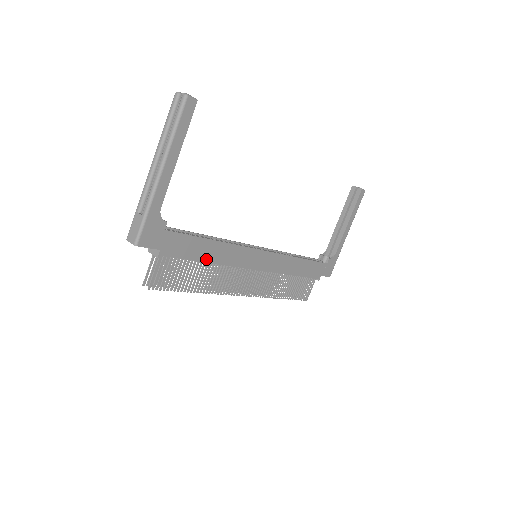
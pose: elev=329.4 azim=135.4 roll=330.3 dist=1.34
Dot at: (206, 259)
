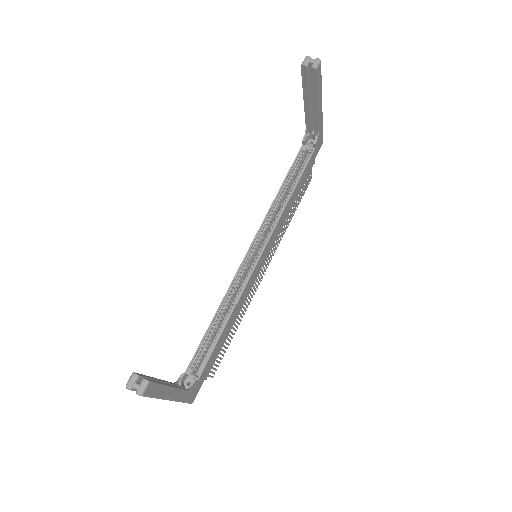
Dot at: (230, 329)
